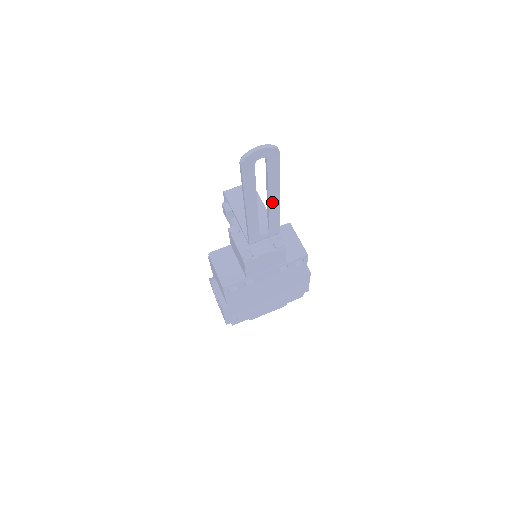
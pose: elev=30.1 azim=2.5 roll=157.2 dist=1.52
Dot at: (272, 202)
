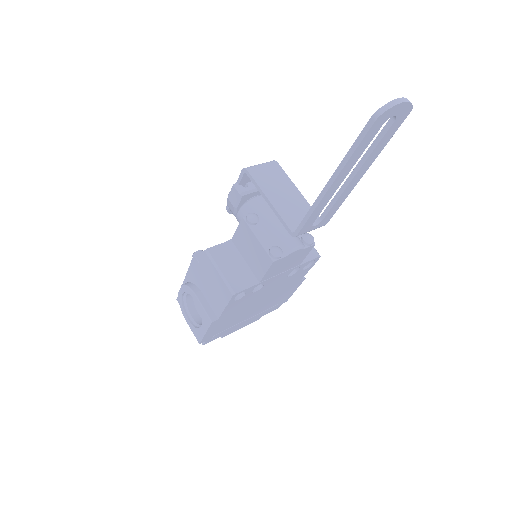
Dot at: (353, 181)
